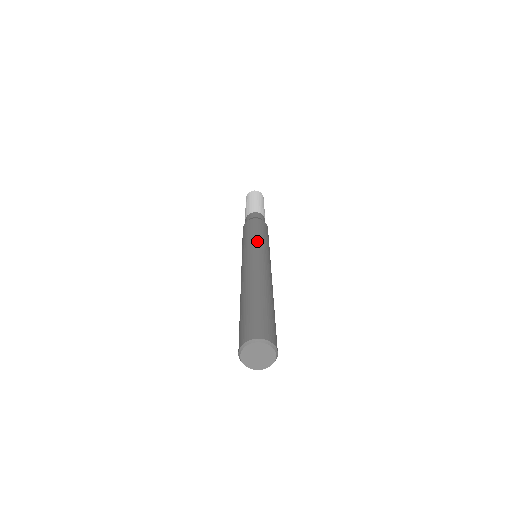
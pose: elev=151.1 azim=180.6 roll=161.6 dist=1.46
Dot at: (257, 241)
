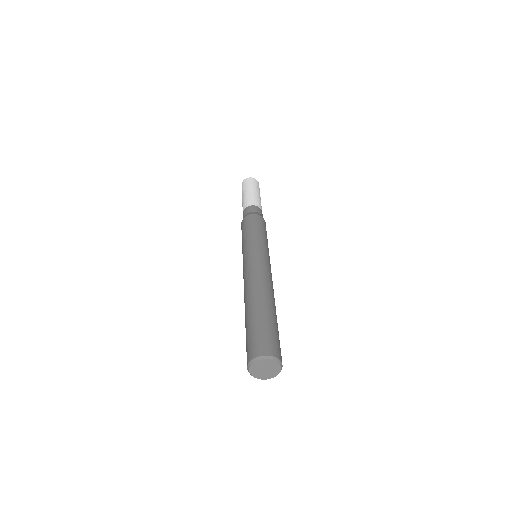
Dot at: (263, 244)
